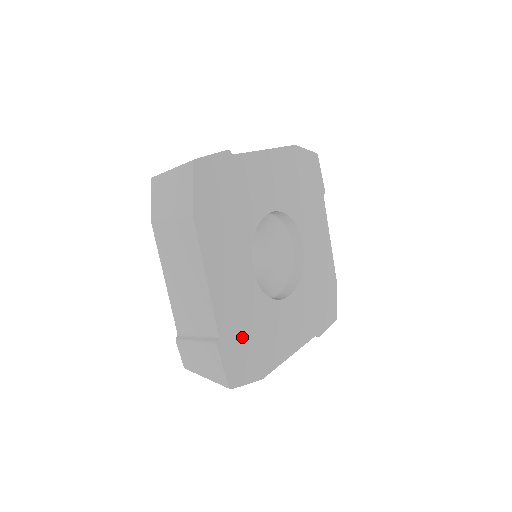
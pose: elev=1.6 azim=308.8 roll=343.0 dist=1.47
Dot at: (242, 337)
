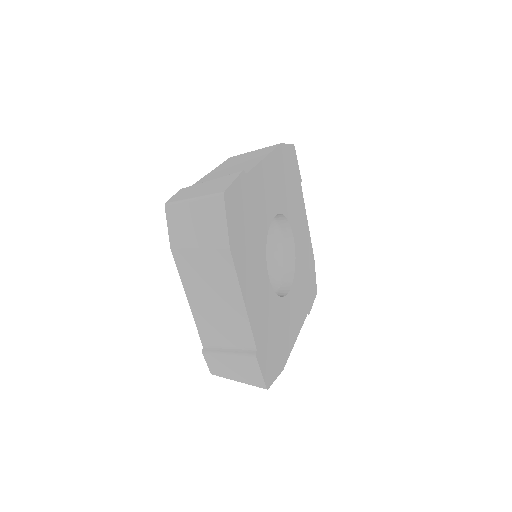
Dot at: (269, 341)
